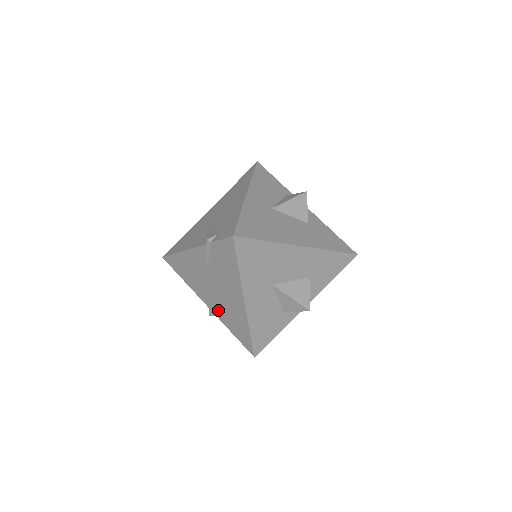
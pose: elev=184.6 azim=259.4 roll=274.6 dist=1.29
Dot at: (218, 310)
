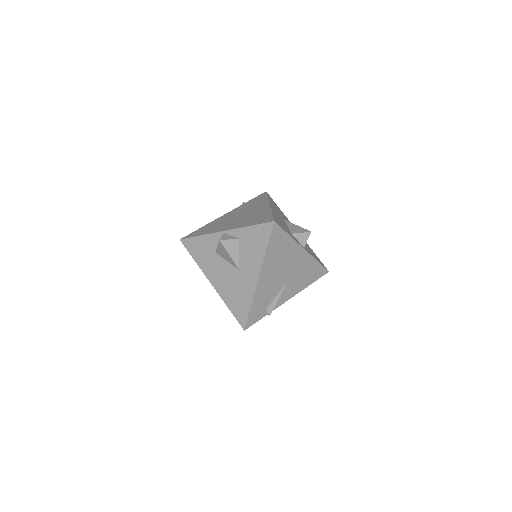
Dot at: (238, 224)
